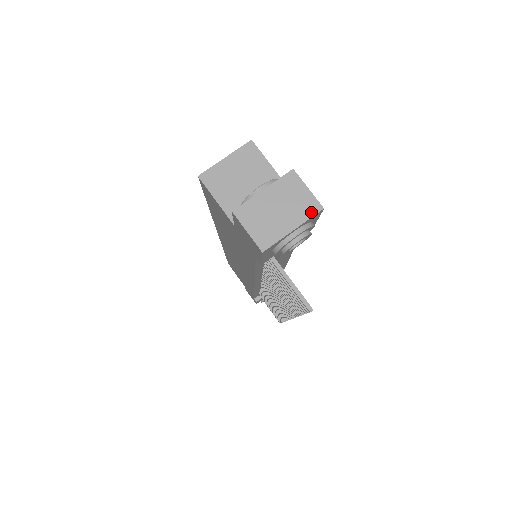
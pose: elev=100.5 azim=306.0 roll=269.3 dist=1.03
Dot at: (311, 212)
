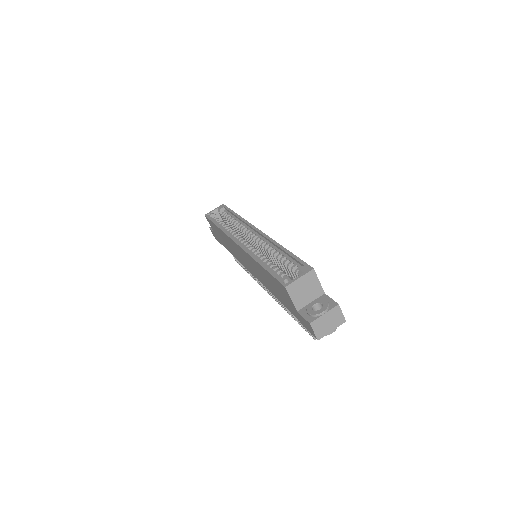
Dot at: (341, 323)
